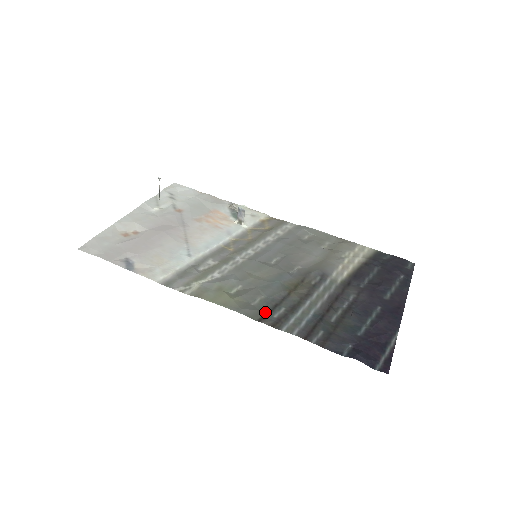
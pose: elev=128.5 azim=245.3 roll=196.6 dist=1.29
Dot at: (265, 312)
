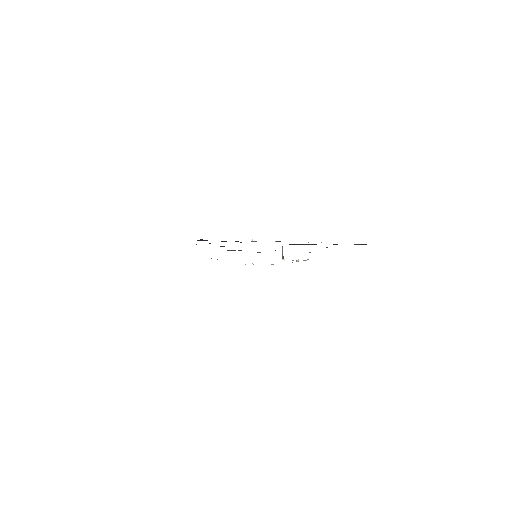
Dot at: occluded
